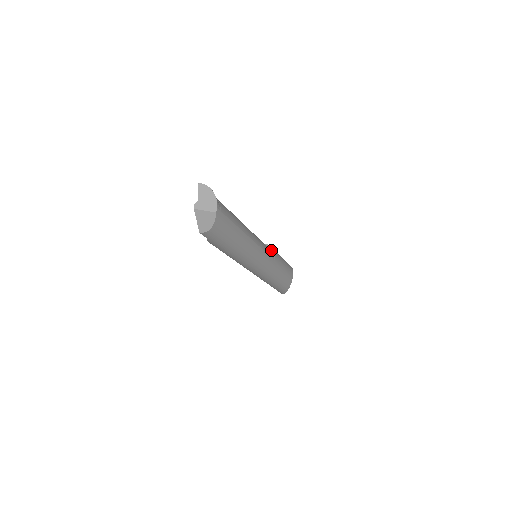
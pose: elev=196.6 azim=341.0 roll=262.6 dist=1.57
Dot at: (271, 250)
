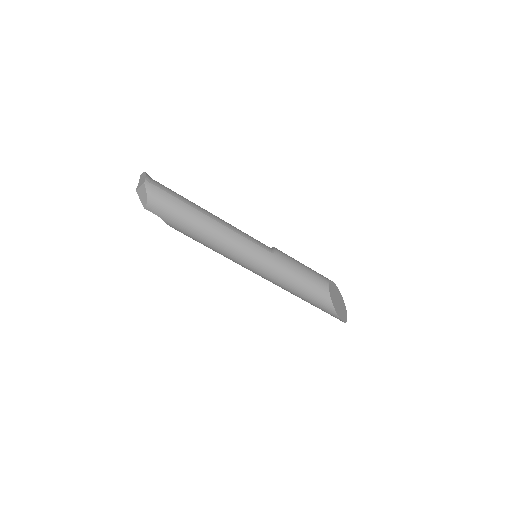
Dot at: (272, 248)
